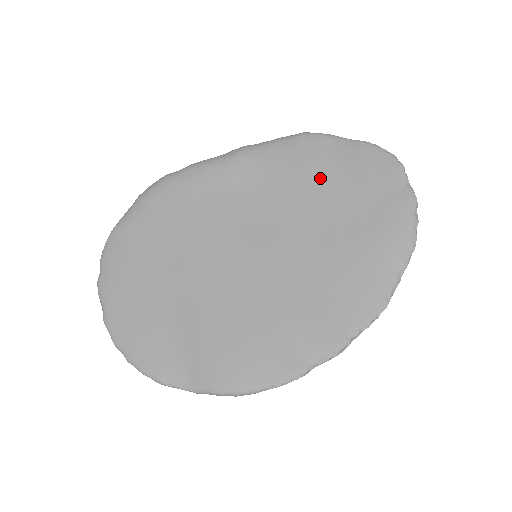
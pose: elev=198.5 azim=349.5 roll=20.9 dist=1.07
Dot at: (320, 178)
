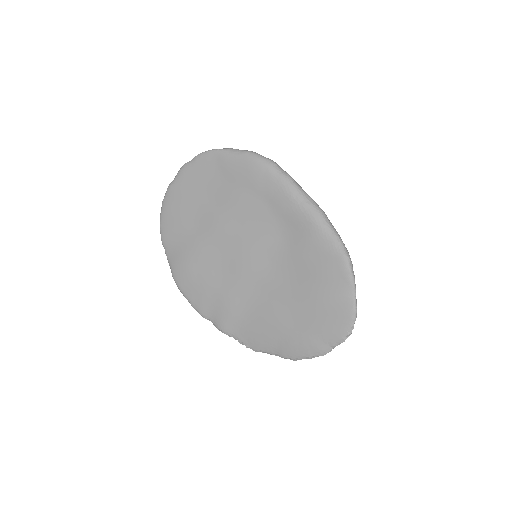
Dot at: (314, 286)
